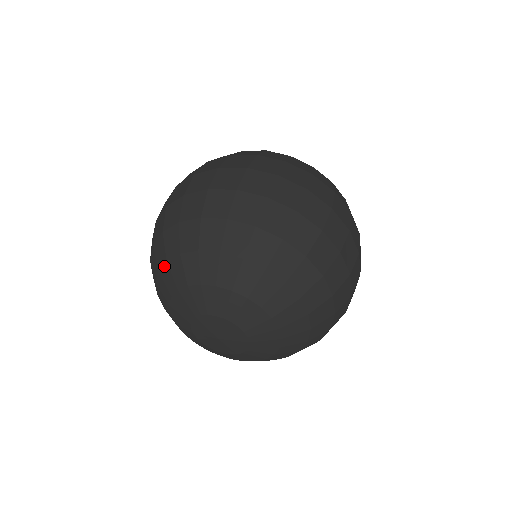
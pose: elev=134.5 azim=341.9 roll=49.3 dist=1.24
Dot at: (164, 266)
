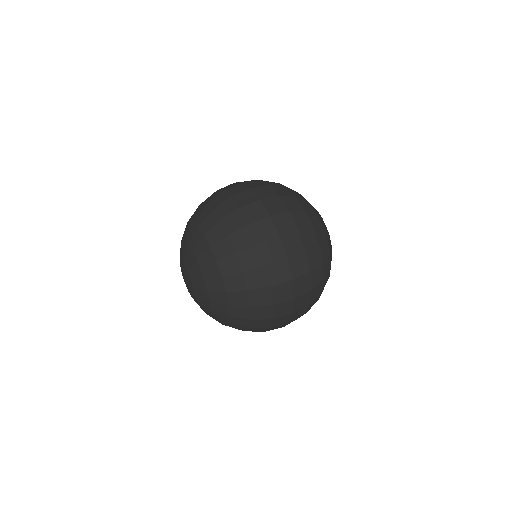
Dot at: occluded
